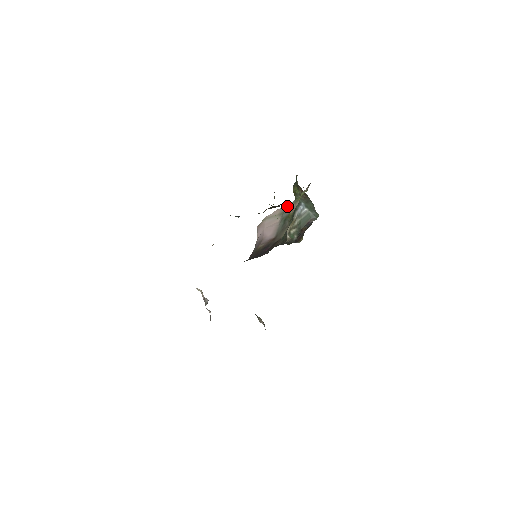
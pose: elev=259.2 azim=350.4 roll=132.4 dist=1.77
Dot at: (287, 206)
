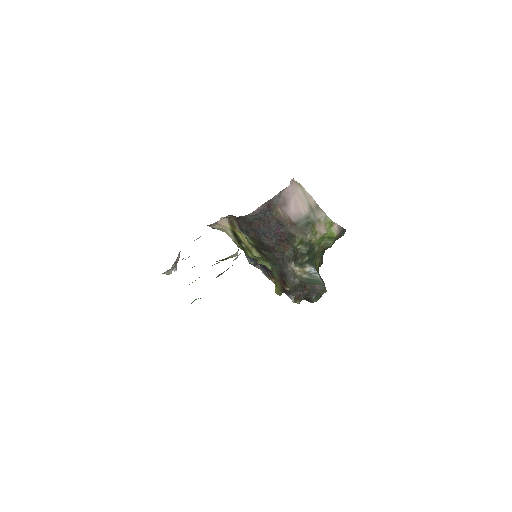
Dot at: (319, 209)
